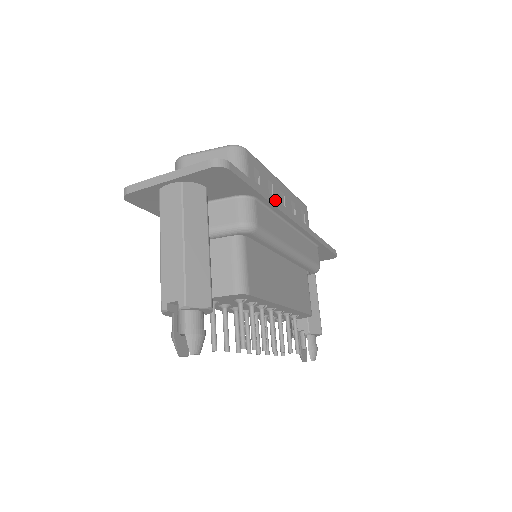
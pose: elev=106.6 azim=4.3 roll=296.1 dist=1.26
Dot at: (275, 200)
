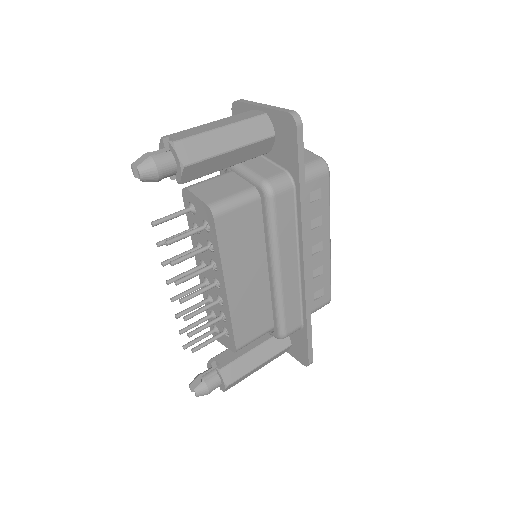
Dot at: (306, 214)
